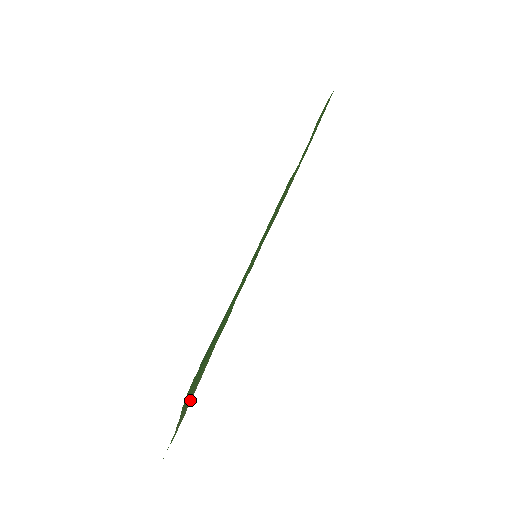
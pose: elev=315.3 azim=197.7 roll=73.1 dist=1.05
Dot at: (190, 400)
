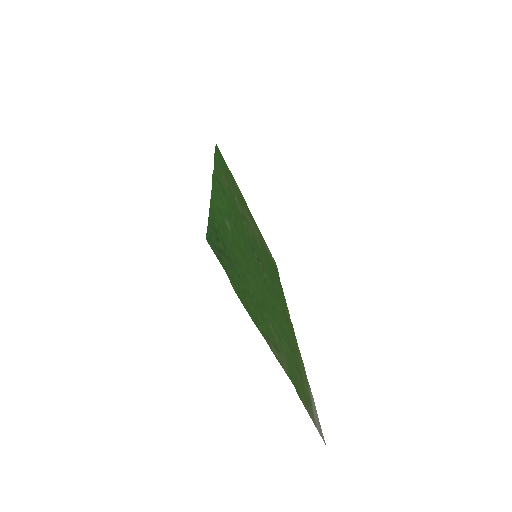
Dot at: (284, 355)
